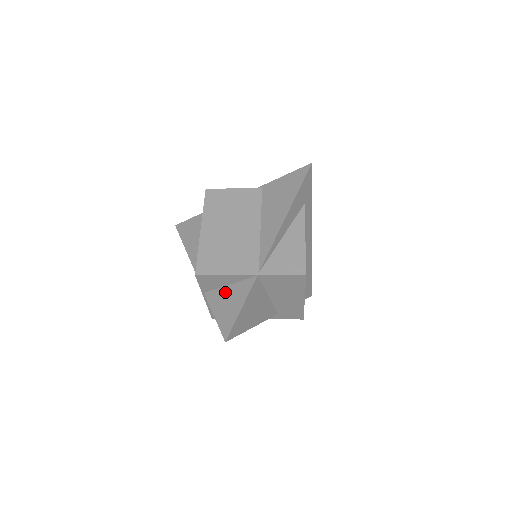
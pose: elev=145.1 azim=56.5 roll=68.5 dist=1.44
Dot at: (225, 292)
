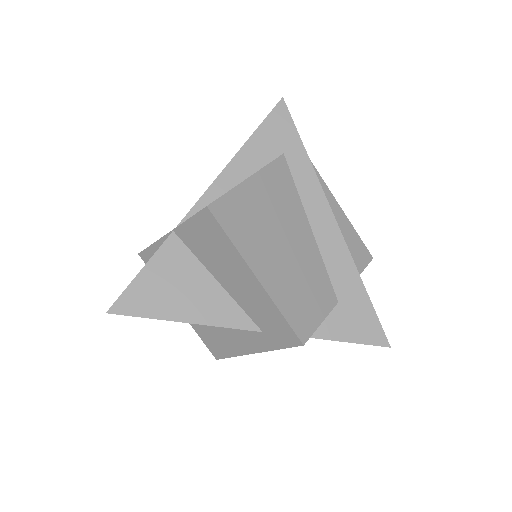
Dot at: occluded
